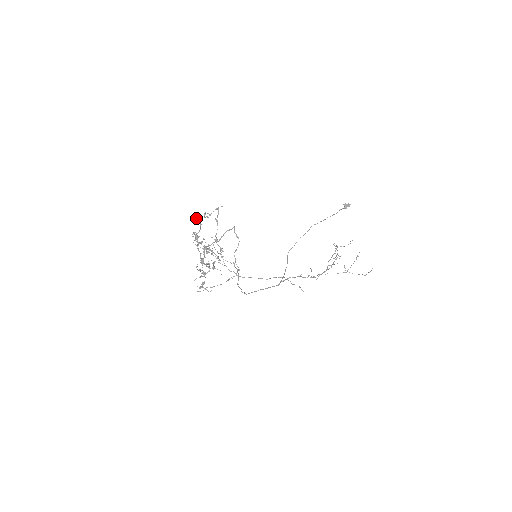
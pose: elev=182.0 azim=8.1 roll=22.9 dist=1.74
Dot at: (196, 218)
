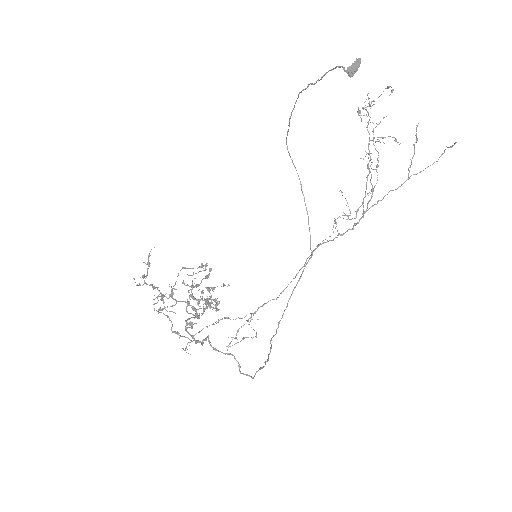
Dot at: (137, 285)
